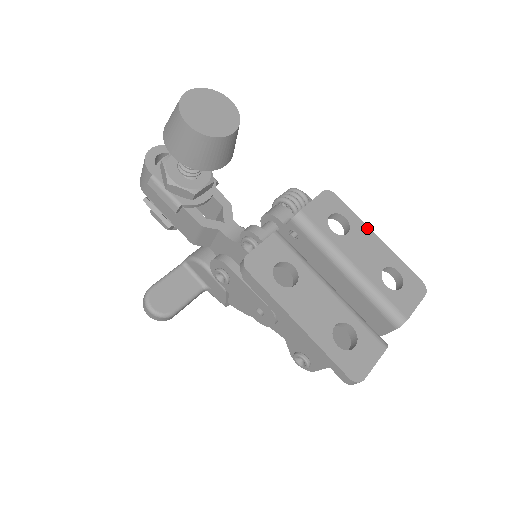
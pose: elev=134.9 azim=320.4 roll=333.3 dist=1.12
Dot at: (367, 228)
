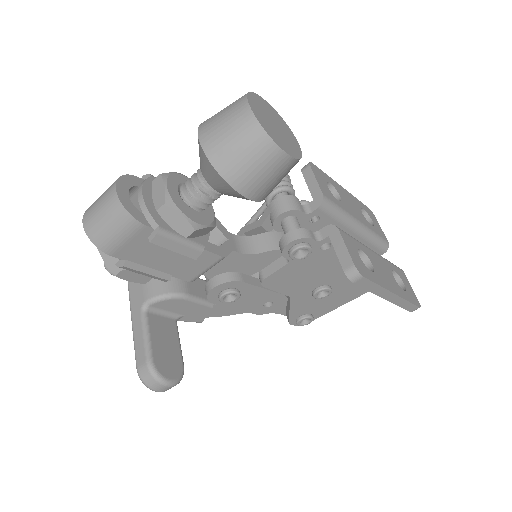
Dot at: (337, 184)
